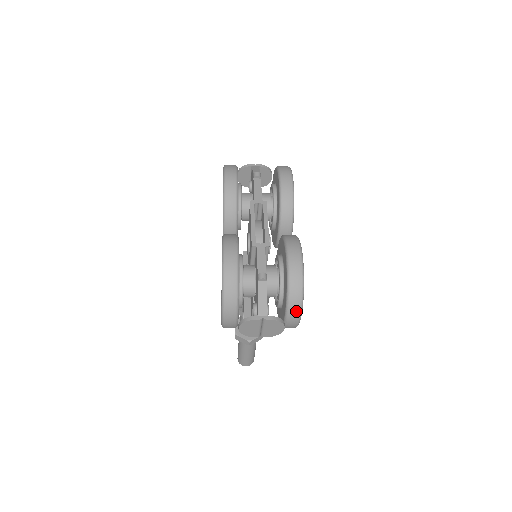
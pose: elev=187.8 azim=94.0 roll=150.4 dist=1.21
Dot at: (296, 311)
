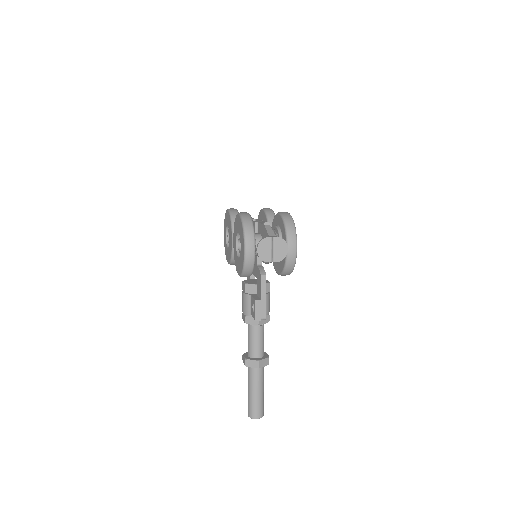
Dot at: (293, 237)
